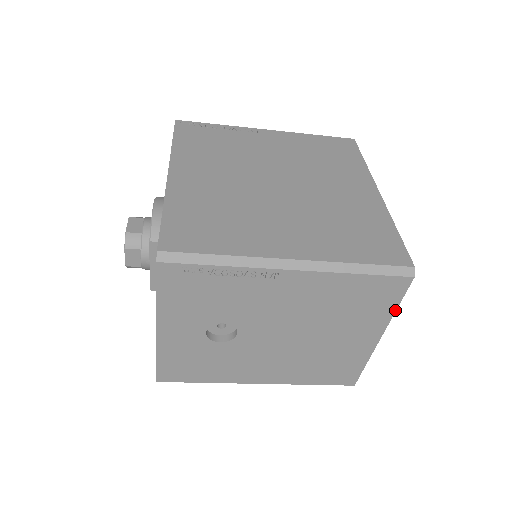
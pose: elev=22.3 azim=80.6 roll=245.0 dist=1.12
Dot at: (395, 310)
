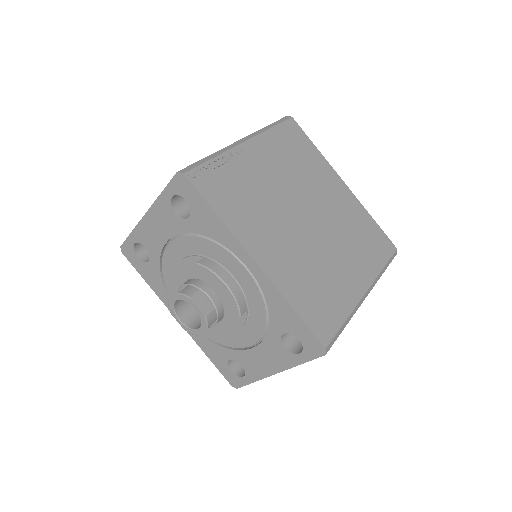
Dot at: occluded
